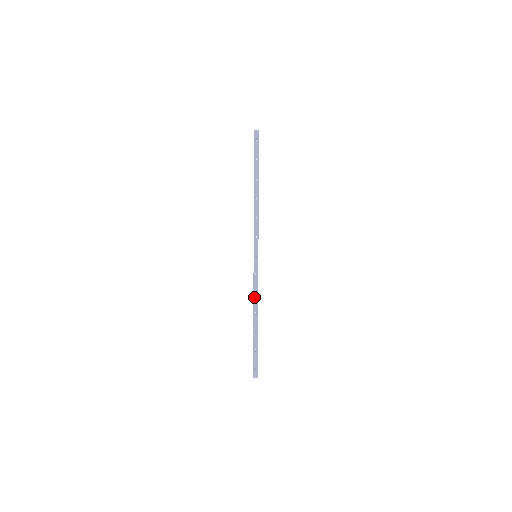
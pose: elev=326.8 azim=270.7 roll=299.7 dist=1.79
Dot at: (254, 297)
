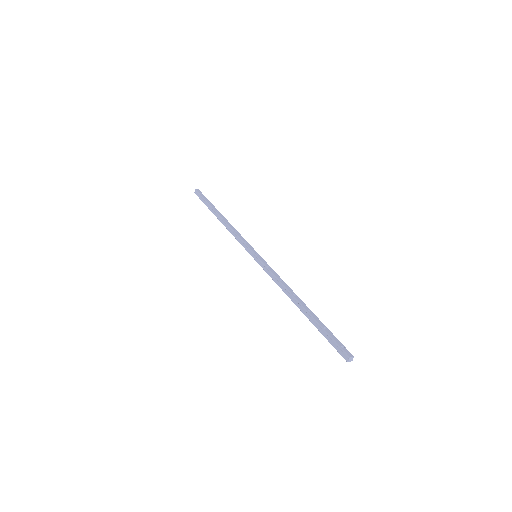
Dot at: (281, 282)
